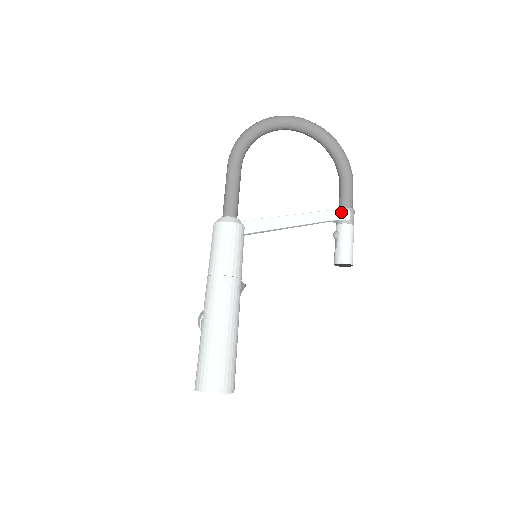
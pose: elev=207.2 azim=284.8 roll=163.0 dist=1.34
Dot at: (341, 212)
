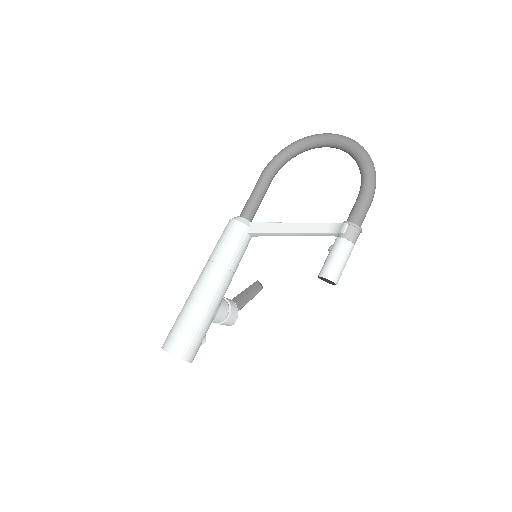
Dot at: (341, 225)
